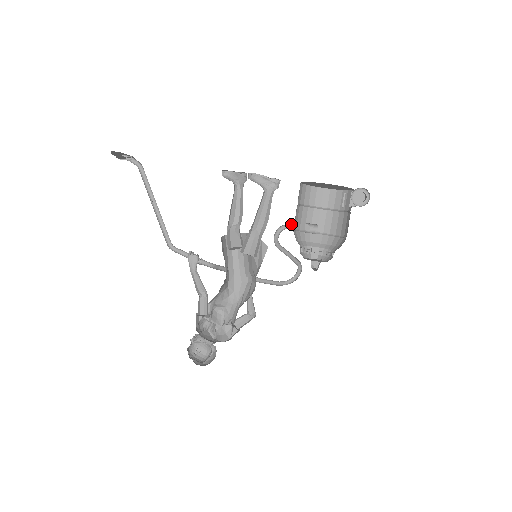
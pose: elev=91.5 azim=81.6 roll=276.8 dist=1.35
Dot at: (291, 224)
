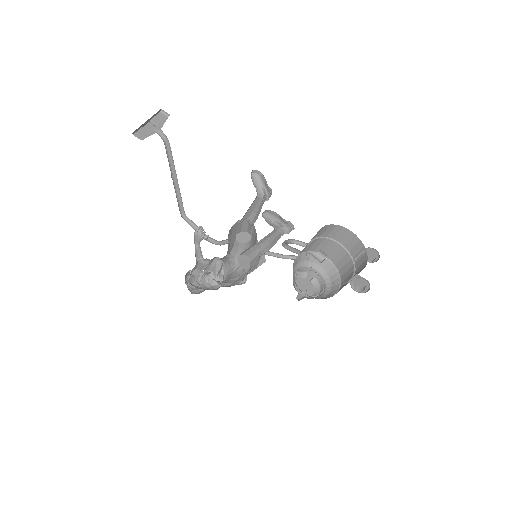
Dot at: occluded
